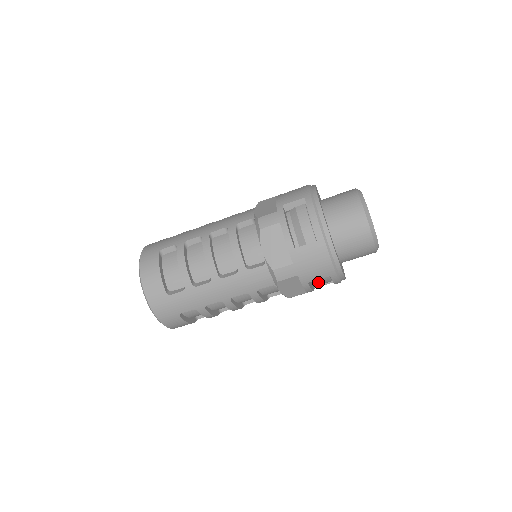
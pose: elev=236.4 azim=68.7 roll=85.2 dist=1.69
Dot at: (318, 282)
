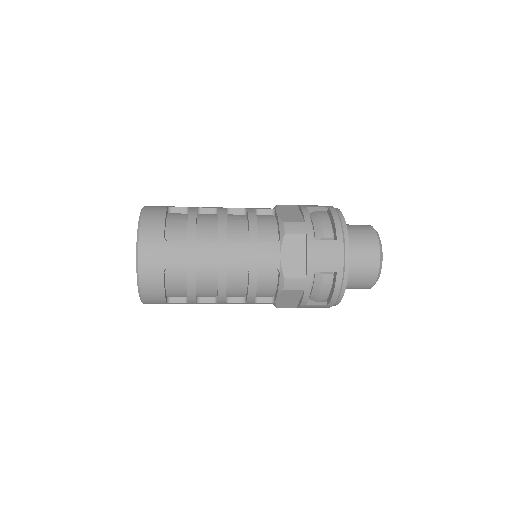
Dot at: occluded
